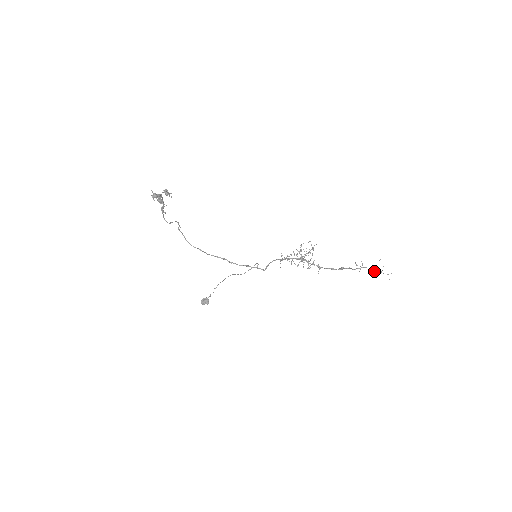
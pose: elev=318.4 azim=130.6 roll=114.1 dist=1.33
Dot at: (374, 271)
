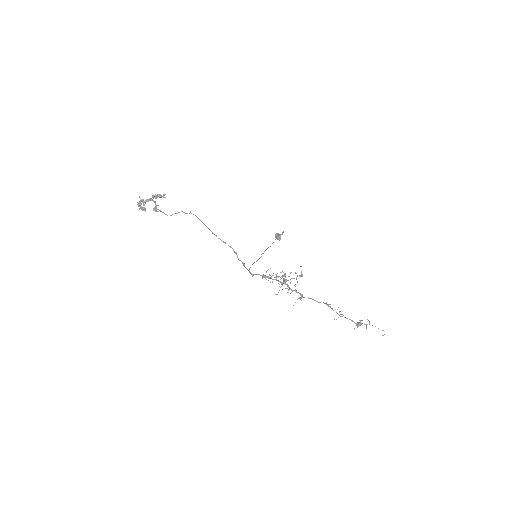
Dot at: (356, 325)
